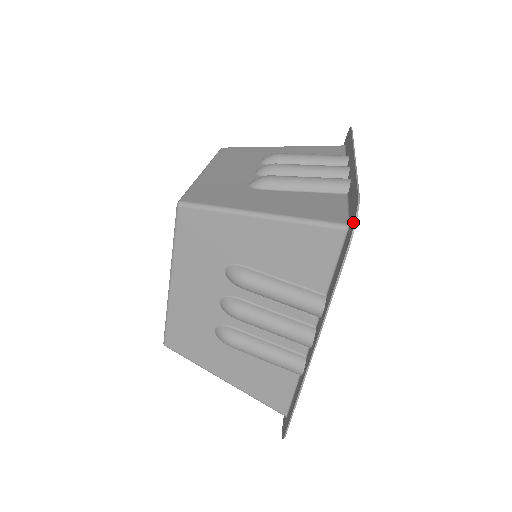
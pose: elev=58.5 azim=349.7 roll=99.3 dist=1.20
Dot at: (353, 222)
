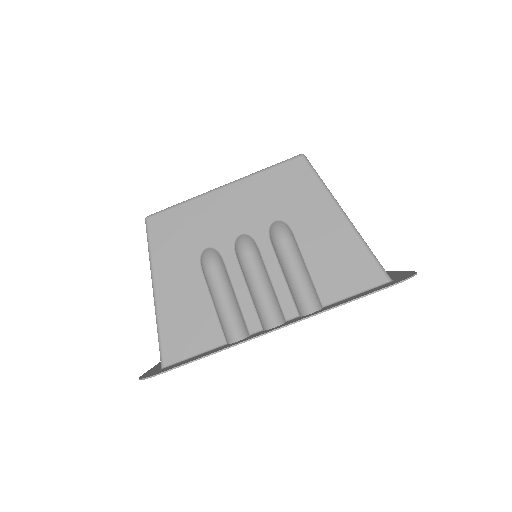
Dot at: (407, 277)
